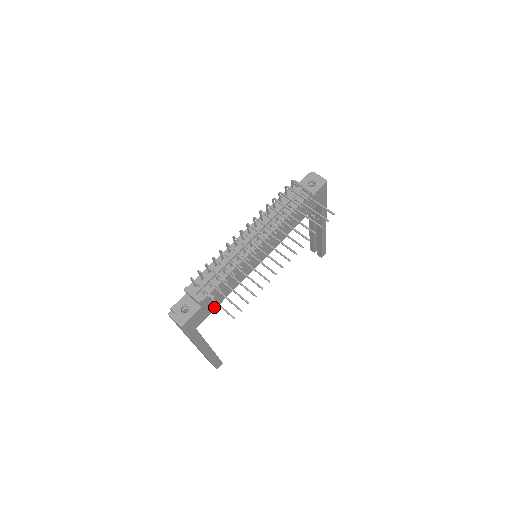
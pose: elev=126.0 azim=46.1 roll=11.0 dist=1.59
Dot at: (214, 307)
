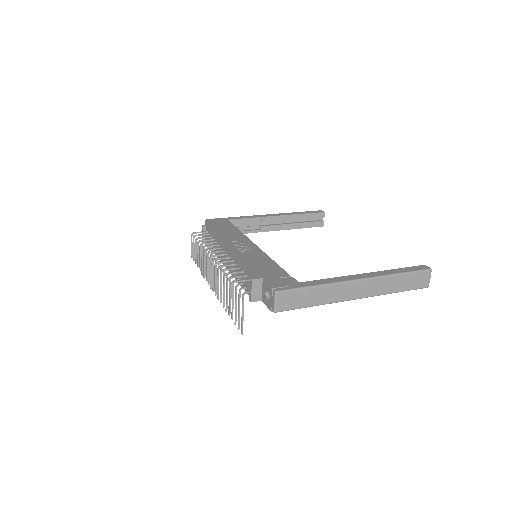
Dot at: occluded
